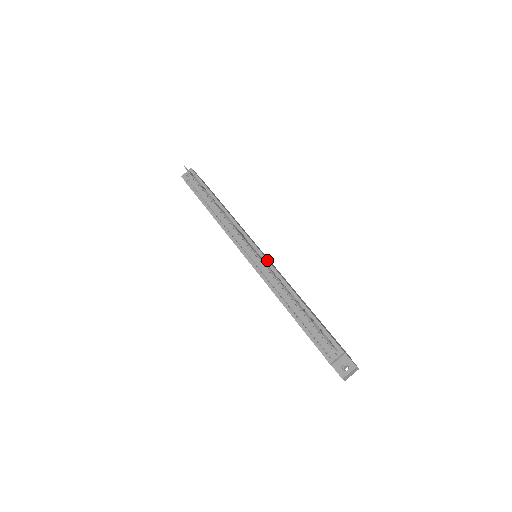
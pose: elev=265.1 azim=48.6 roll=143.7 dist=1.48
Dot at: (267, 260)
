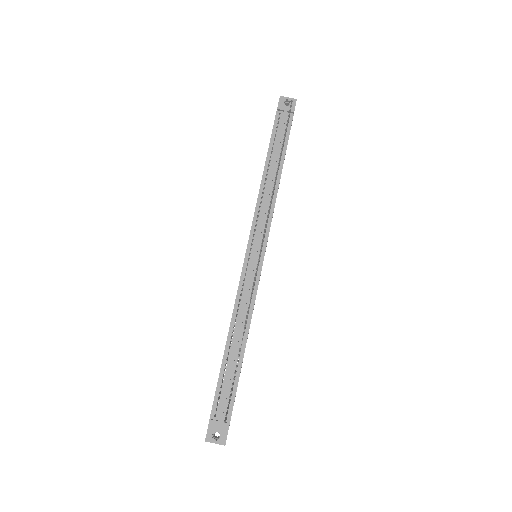
Dot at: occluded
